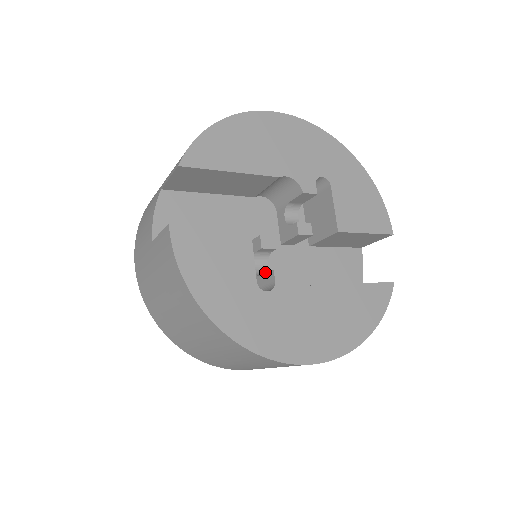
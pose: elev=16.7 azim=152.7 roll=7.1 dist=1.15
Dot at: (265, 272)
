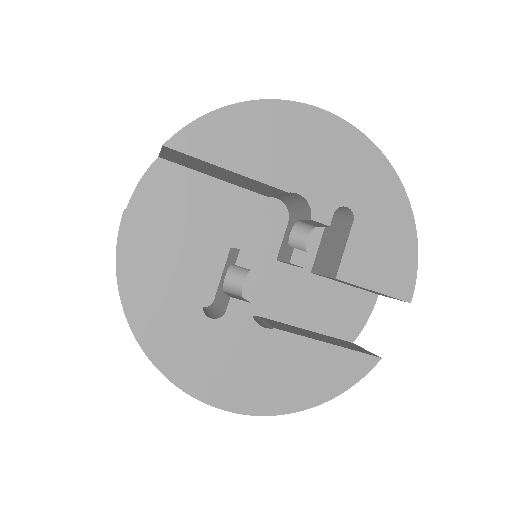
Dot at: (236, 288)
